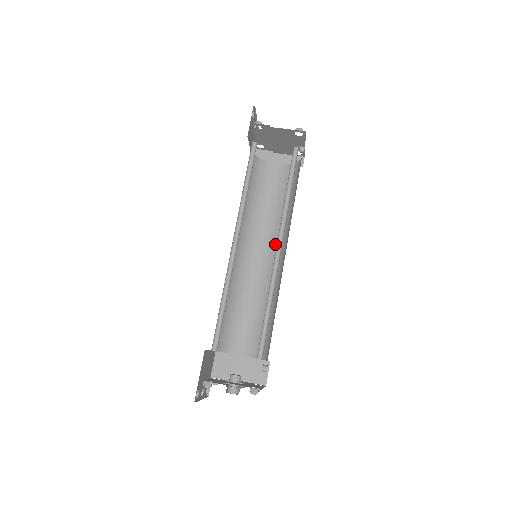
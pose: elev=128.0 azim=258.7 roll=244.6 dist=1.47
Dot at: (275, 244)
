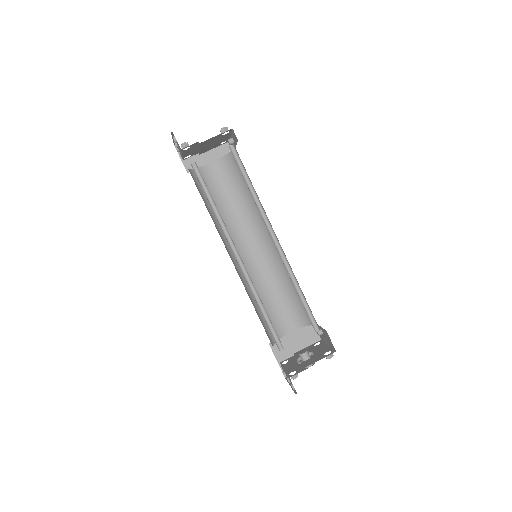
Dot at: (257, 233)
